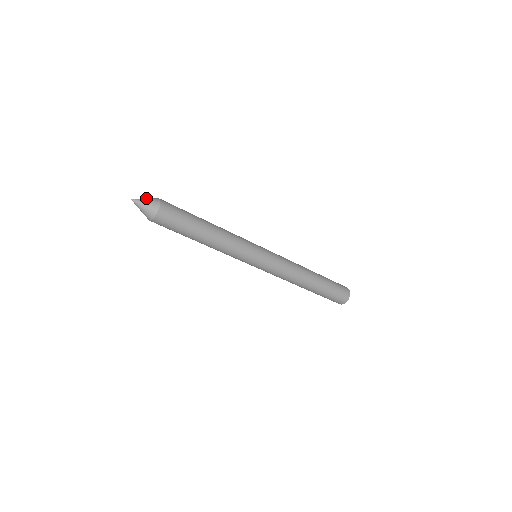
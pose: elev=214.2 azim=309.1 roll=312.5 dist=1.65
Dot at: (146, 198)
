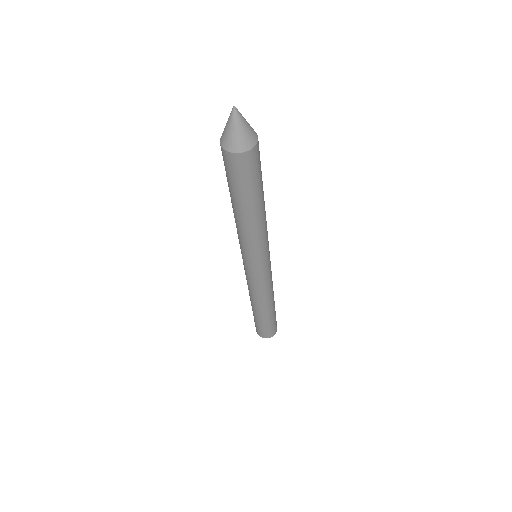
Dot at: occluded
